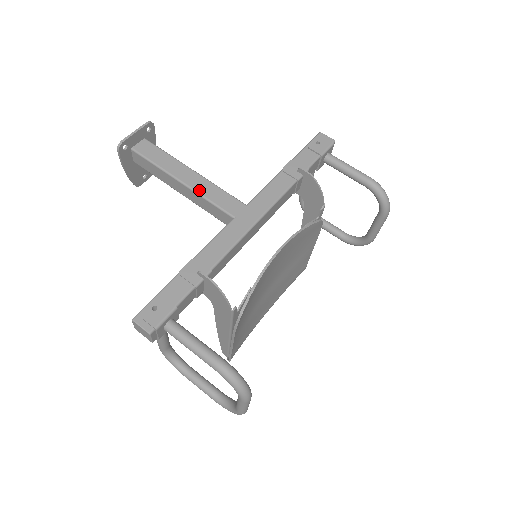
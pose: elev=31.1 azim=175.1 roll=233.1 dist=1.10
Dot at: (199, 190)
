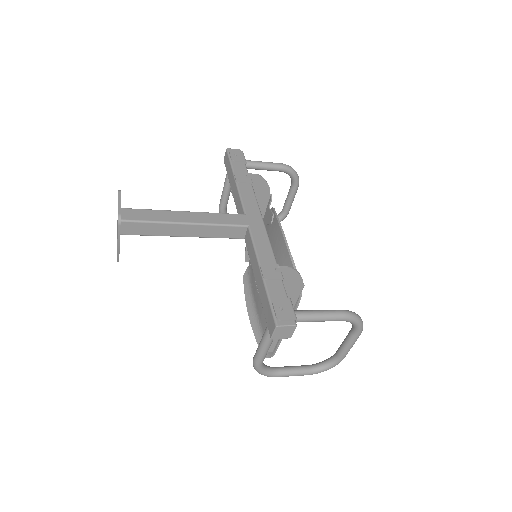
Dot at: (206, 222)
